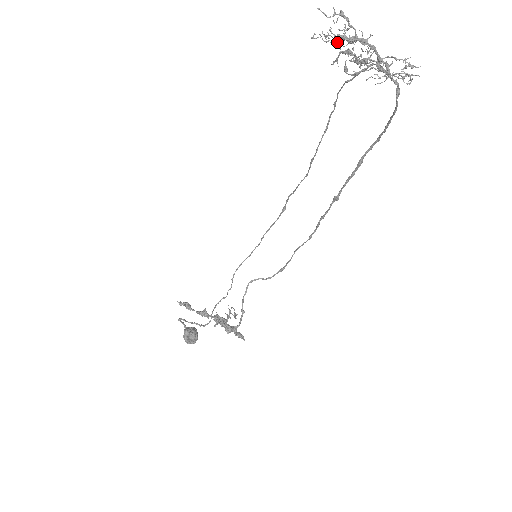
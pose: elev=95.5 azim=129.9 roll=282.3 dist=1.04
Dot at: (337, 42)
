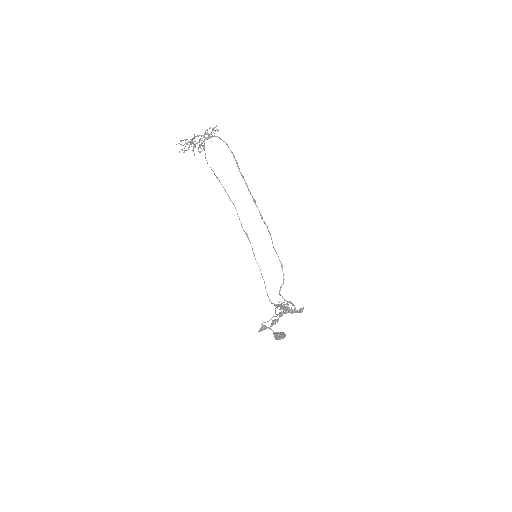
Dot at: (188, 147)
